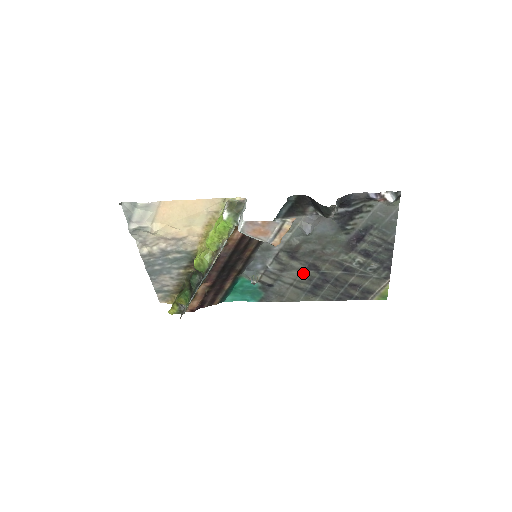
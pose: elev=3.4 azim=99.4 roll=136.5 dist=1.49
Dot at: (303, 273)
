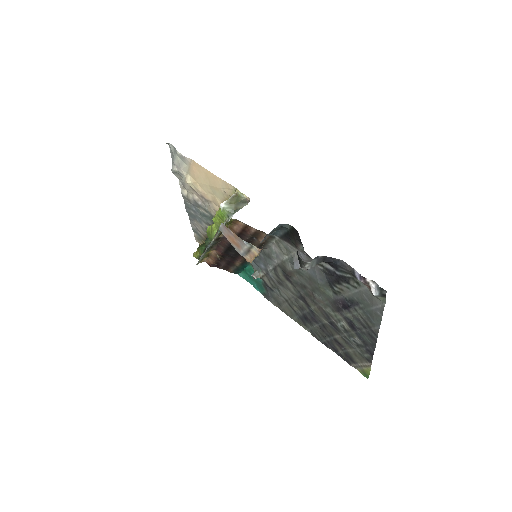
Dot at: (296, 298)
